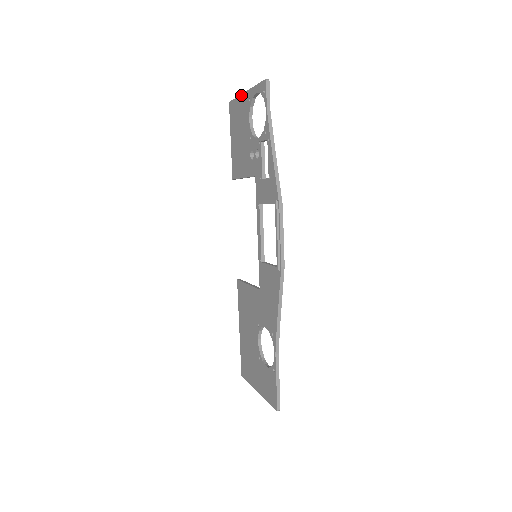
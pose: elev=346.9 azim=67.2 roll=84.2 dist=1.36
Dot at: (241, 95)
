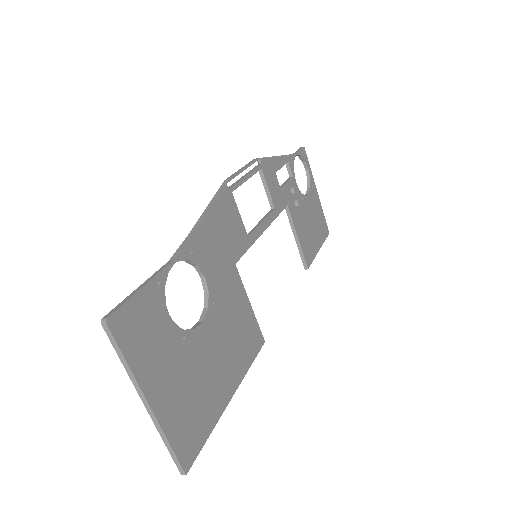
Dot at: occluded
